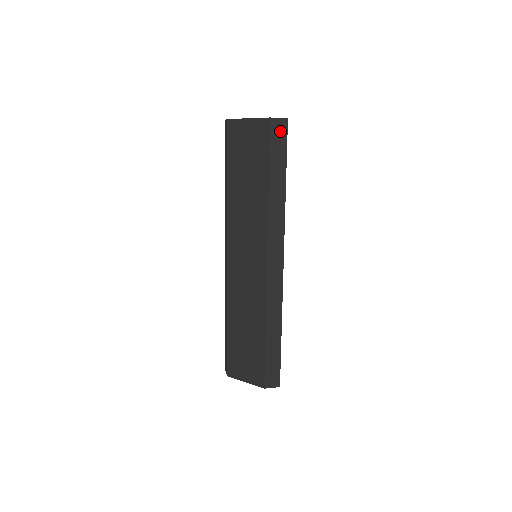
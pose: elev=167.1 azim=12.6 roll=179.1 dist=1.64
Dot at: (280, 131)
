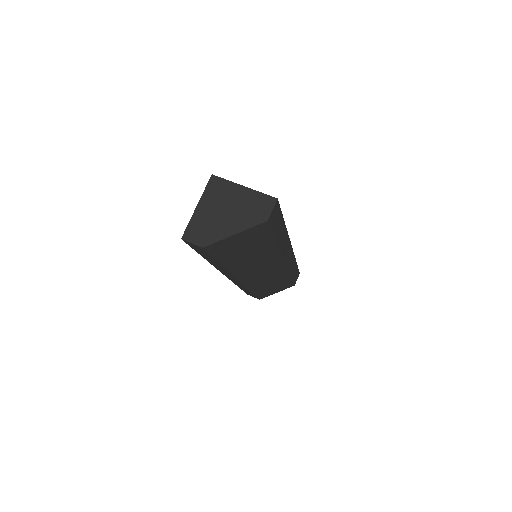
Dot at: (275, 213)
